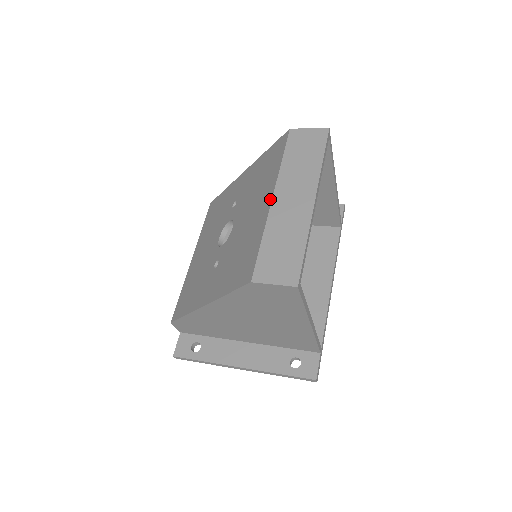
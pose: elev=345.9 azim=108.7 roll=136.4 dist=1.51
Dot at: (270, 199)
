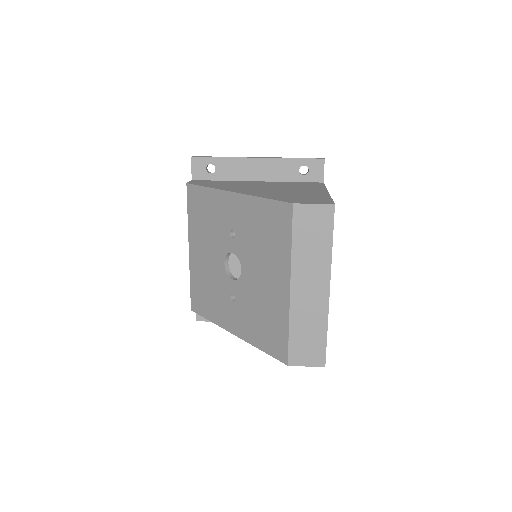
Dot at: (288, 288)
